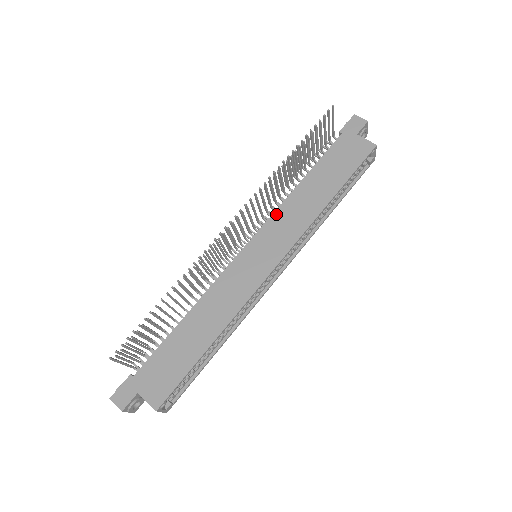
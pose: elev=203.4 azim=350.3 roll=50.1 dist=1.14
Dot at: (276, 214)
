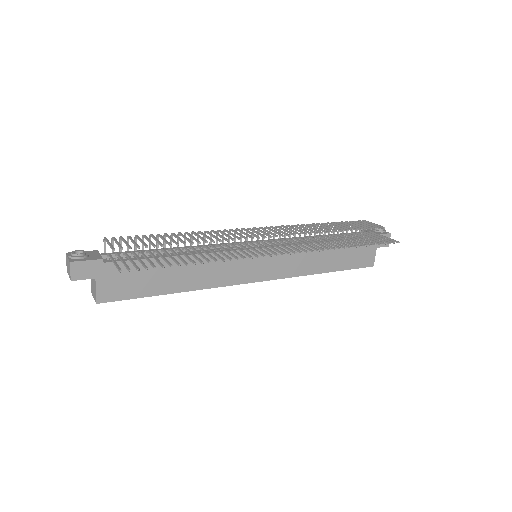
Dot at: occluded
